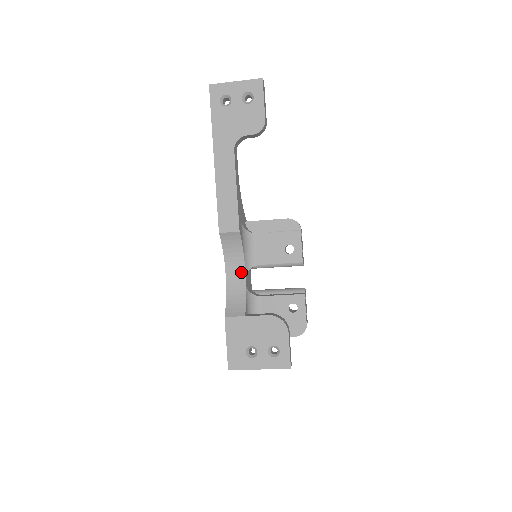
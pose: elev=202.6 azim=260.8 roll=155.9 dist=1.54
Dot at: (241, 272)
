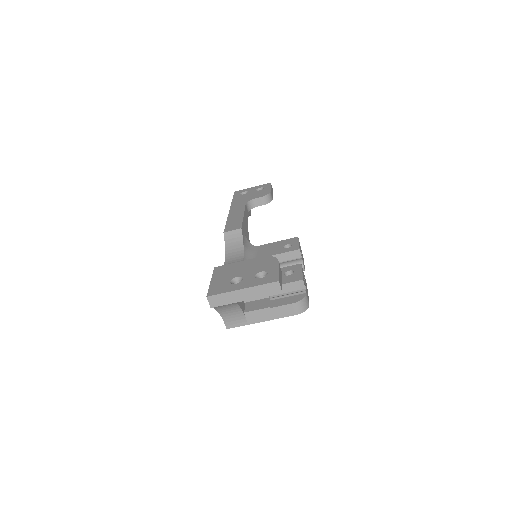
Dot at: (239, 259)
